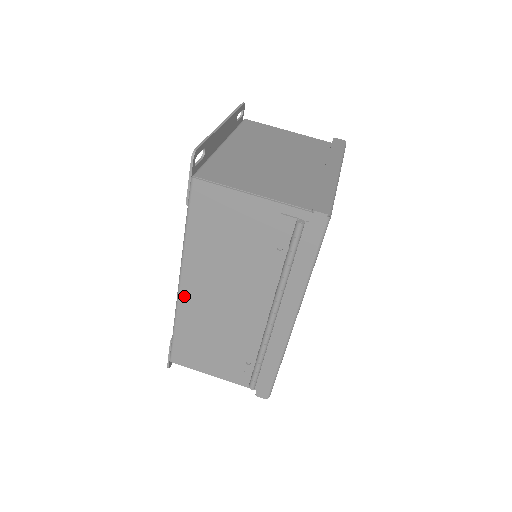
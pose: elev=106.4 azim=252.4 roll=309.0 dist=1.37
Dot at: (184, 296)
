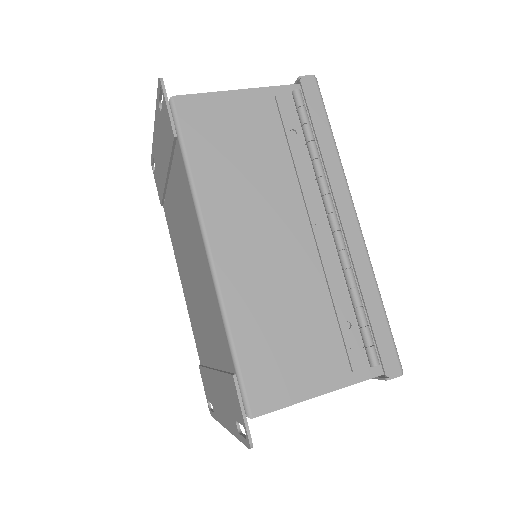
Dot at: (222, 266)
